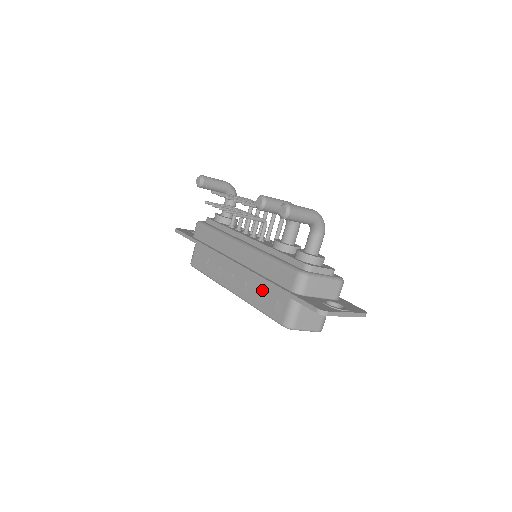
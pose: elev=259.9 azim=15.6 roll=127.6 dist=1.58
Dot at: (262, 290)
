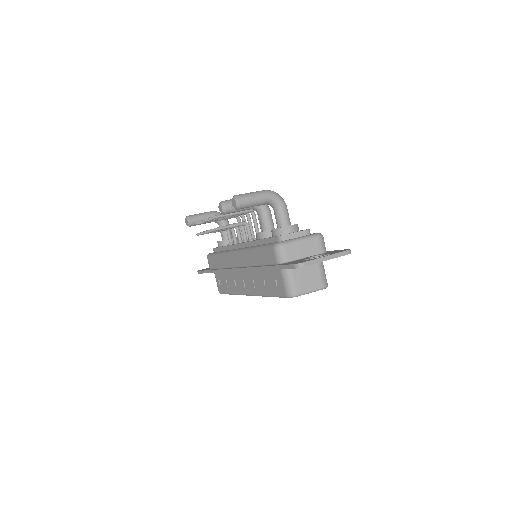
Dot at: (263, 278)
